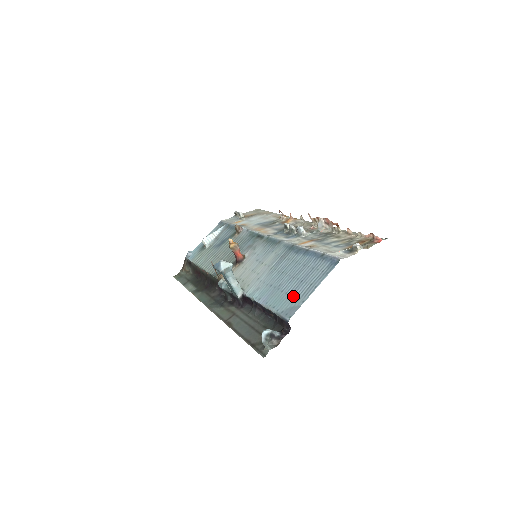
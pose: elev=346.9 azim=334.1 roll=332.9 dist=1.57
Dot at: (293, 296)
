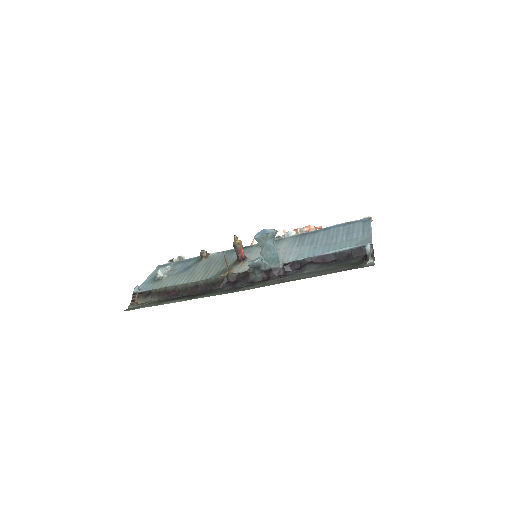
Dot at: (354, 238)
